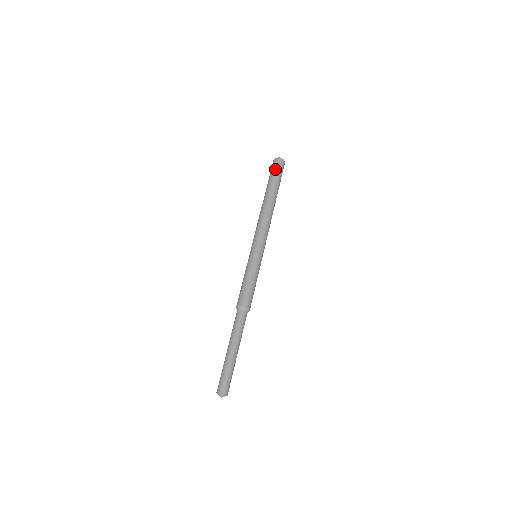
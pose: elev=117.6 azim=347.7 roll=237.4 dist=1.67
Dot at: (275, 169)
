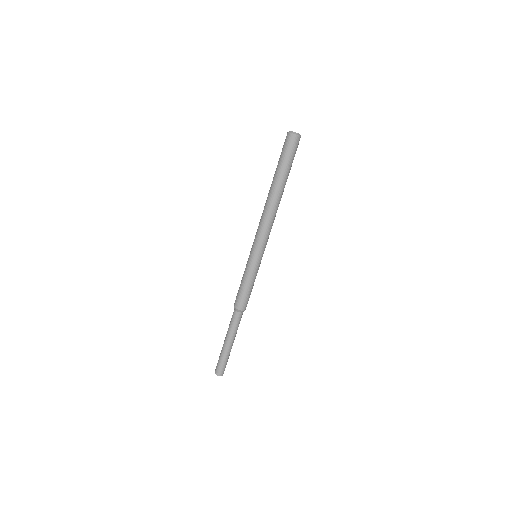
Dot at: (290, 152)
